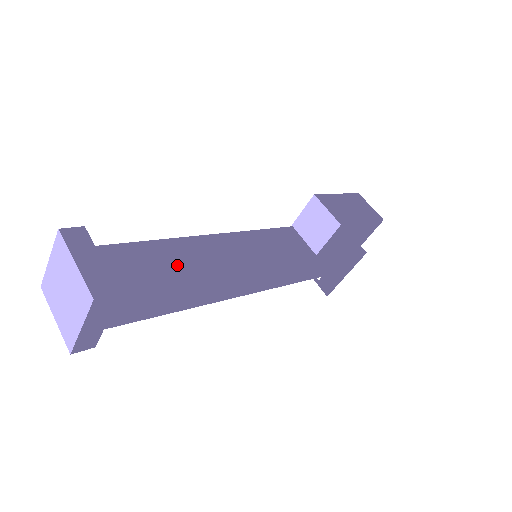
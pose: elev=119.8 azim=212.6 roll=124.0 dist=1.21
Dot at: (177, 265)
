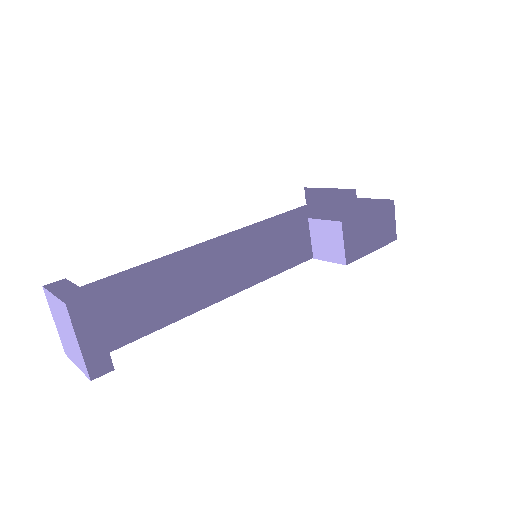
Dot at: (173, 304)
